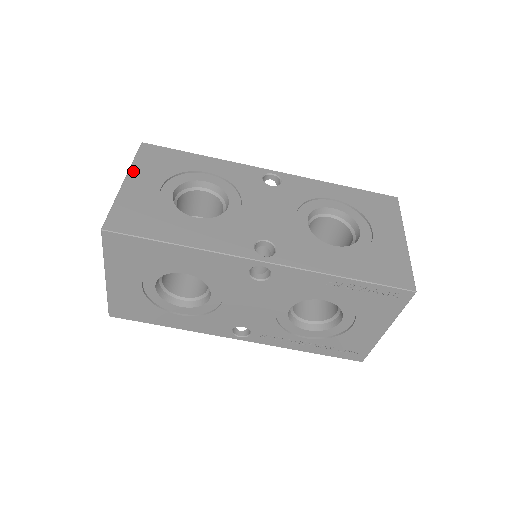
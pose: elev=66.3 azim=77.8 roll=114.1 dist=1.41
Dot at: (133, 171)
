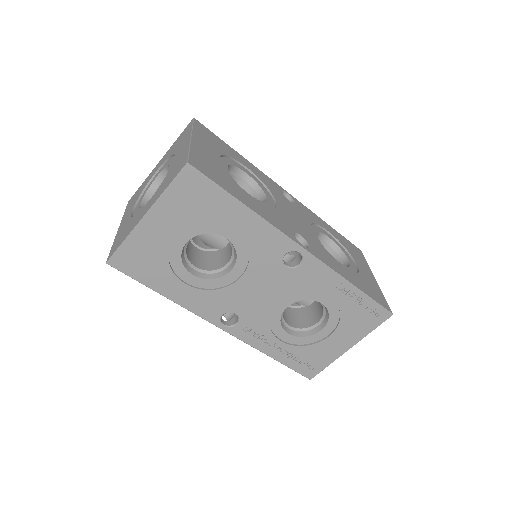
Dot at: (195, 134)
